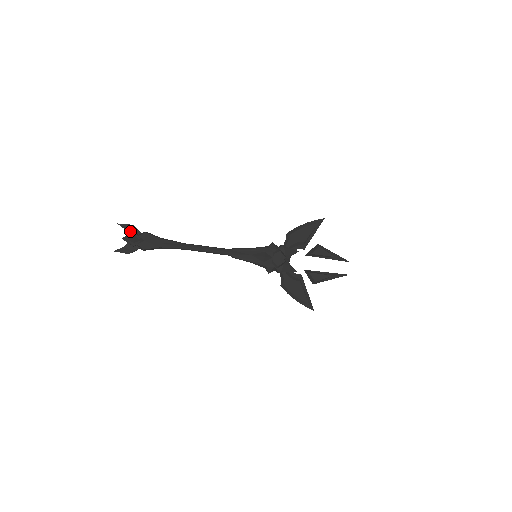
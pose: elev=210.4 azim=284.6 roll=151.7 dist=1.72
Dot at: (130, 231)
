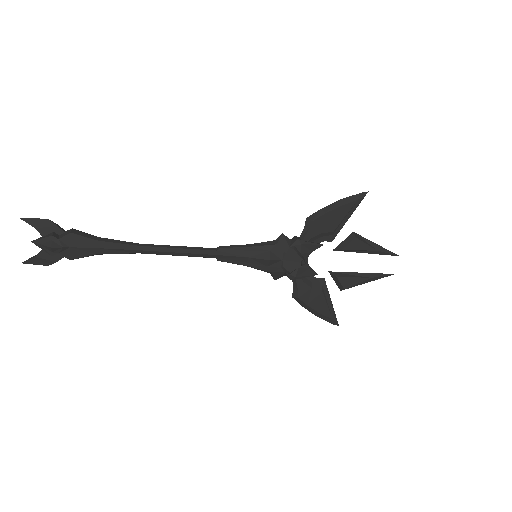
Dot at: (44, 230)
